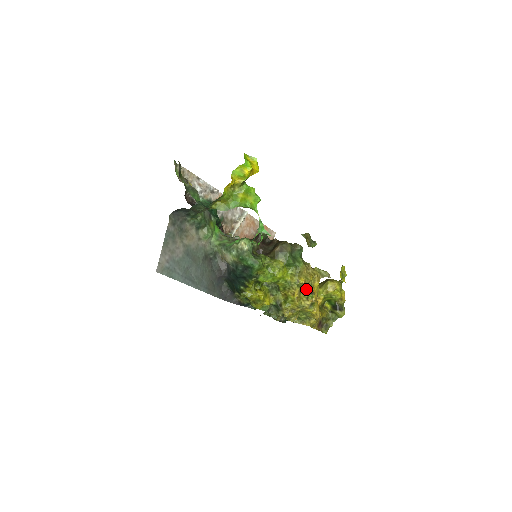
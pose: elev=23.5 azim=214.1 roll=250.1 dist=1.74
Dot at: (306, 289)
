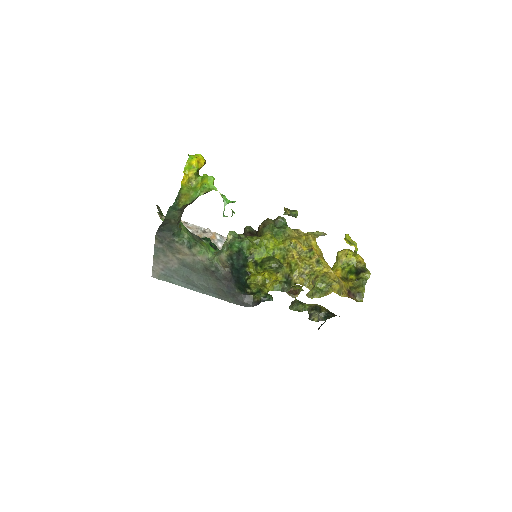
Dot at: (304, 249)
